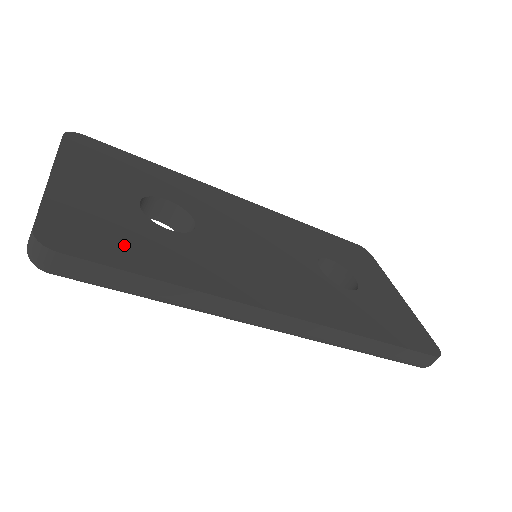
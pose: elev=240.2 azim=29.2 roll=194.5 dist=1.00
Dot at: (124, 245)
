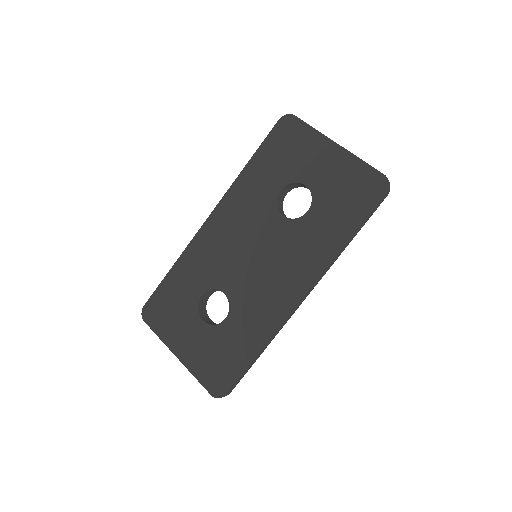
Dot at: (229, 359)
